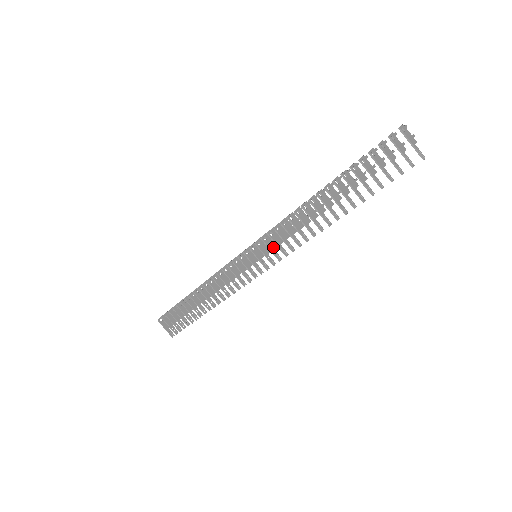
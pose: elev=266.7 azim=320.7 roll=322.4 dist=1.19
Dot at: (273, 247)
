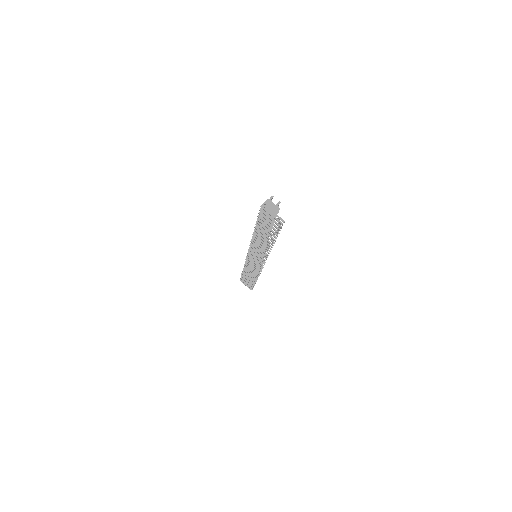
Dot at: occluded
